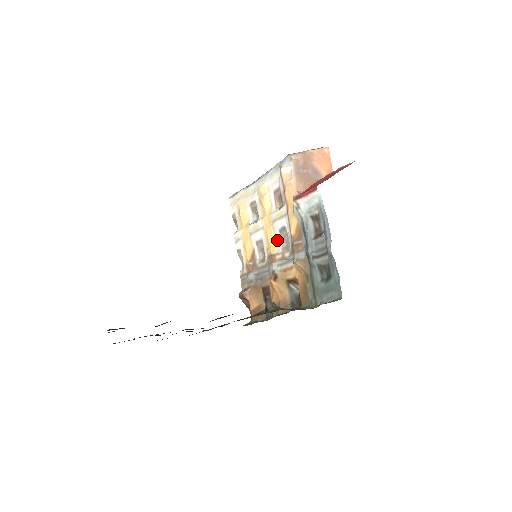
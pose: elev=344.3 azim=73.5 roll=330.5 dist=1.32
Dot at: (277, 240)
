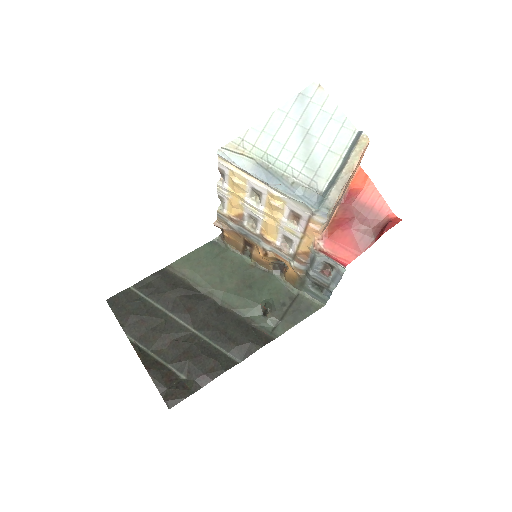
Dot at: (278, 236)
